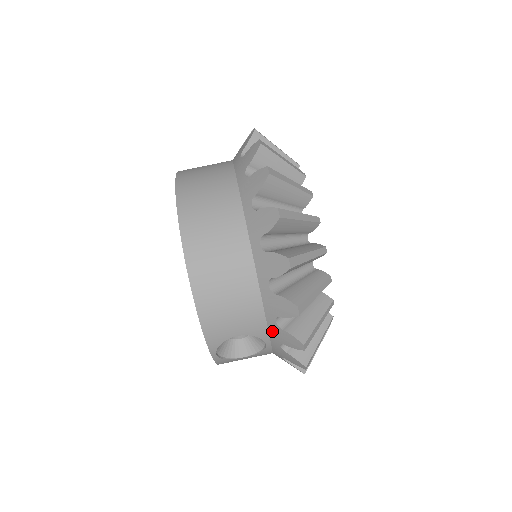
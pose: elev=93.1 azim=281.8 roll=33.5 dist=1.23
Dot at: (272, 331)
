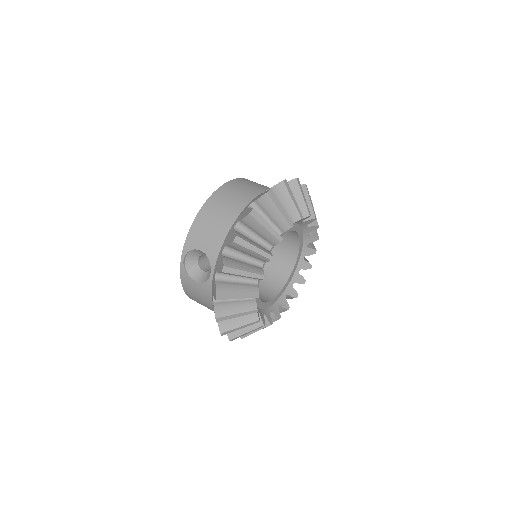
Dot at: (218, 259)
